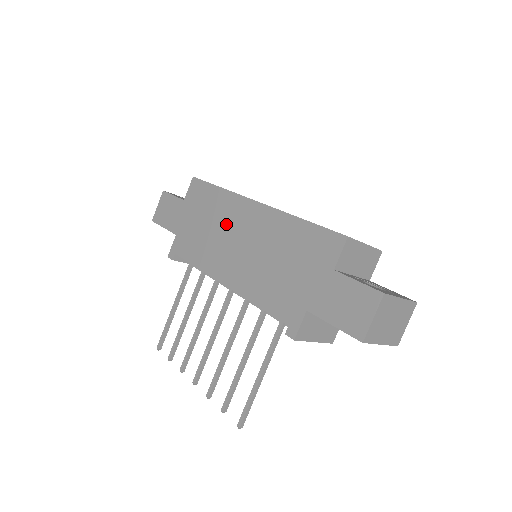
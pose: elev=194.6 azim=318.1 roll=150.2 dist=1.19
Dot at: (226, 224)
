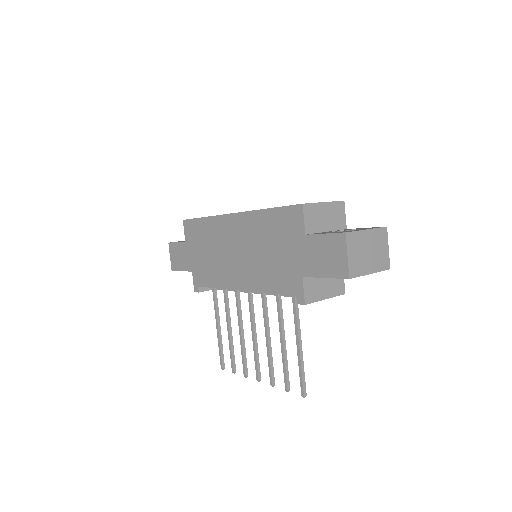
Dot at: (220, 243)
